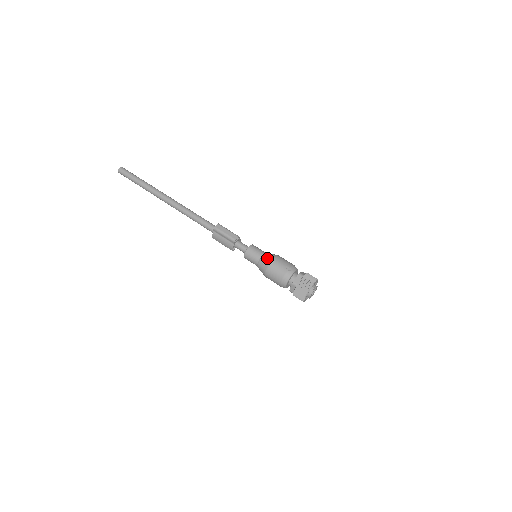
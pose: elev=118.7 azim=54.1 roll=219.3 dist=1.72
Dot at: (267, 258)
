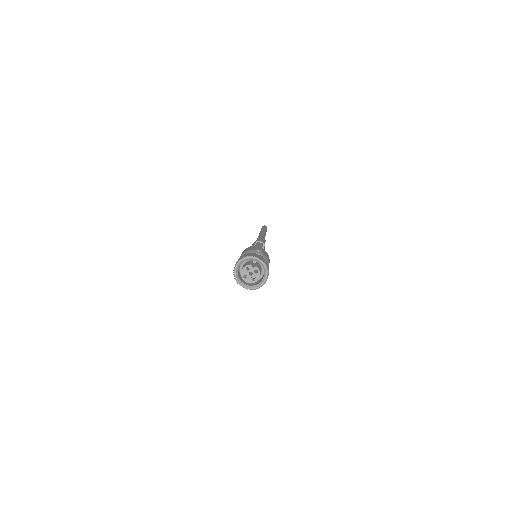
Dot at: occluded
